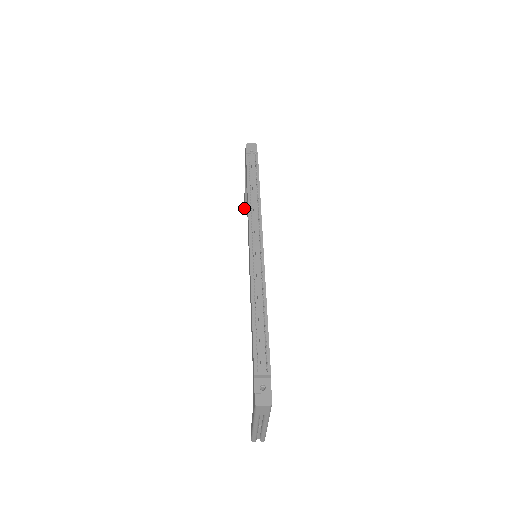
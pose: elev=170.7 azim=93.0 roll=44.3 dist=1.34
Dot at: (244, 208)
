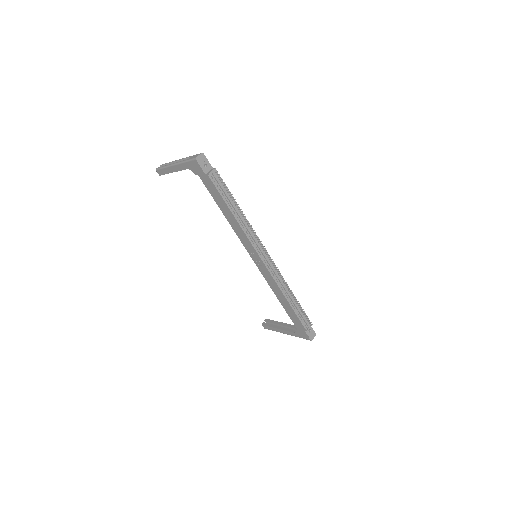
Dot at: occluded
